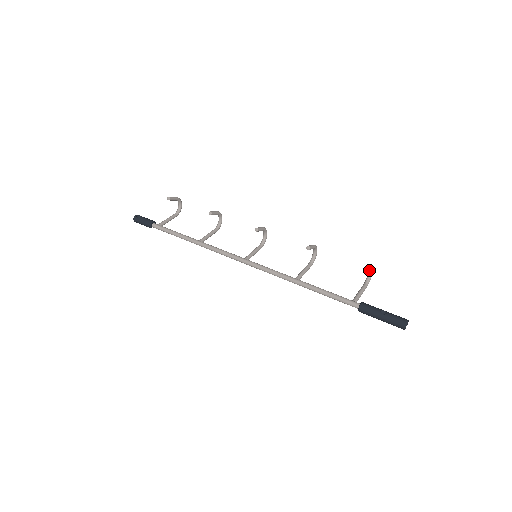
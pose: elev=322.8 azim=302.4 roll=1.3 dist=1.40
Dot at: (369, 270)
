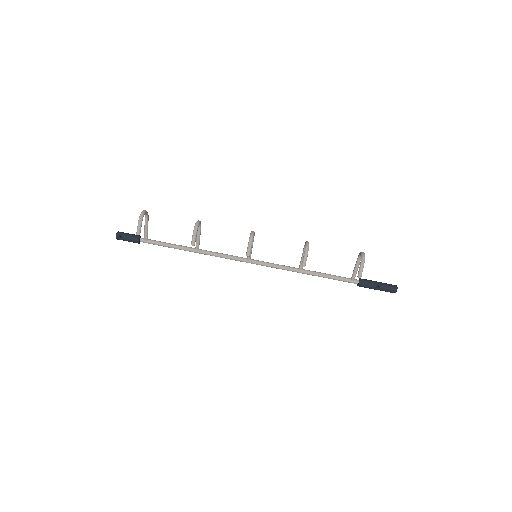
Dot at: (361, 258)
